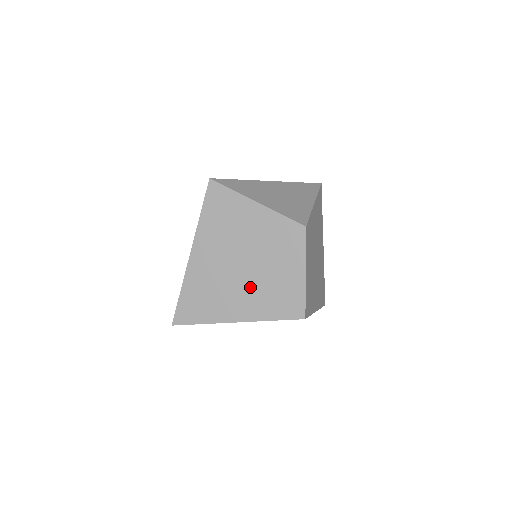
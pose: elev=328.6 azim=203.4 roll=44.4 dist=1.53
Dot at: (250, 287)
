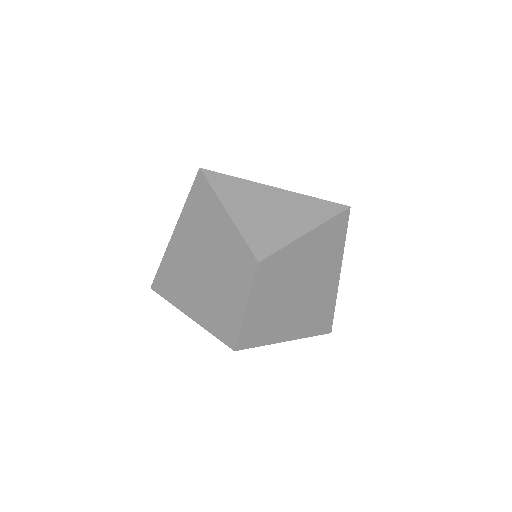
Dot at: (204, 292)
